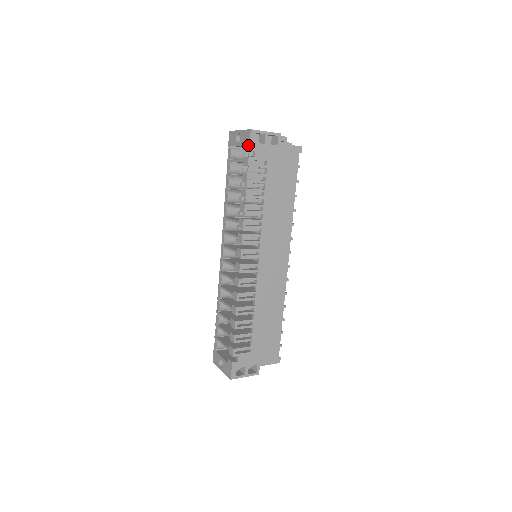
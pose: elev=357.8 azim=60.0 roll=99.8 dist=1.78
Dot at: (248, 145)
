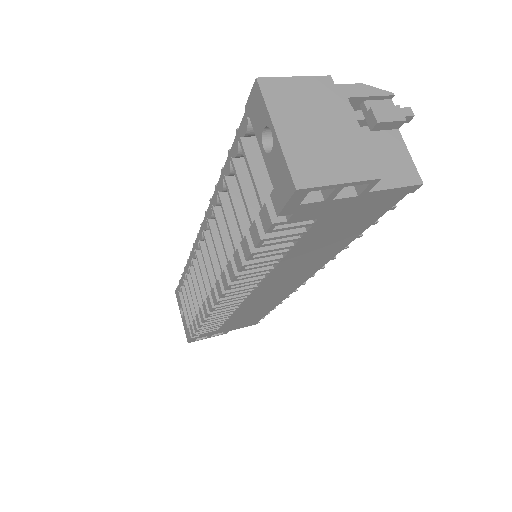
Dot at: (279, 205)
